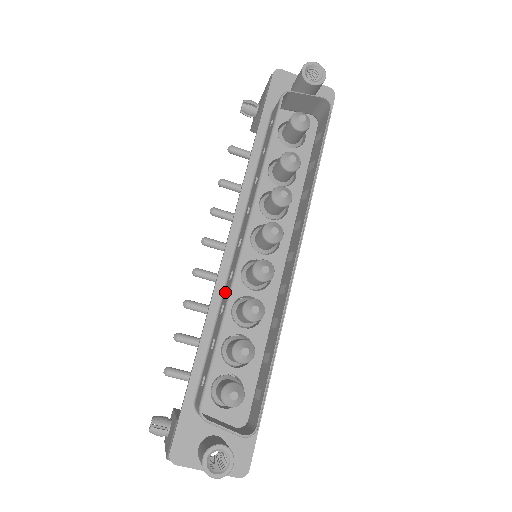
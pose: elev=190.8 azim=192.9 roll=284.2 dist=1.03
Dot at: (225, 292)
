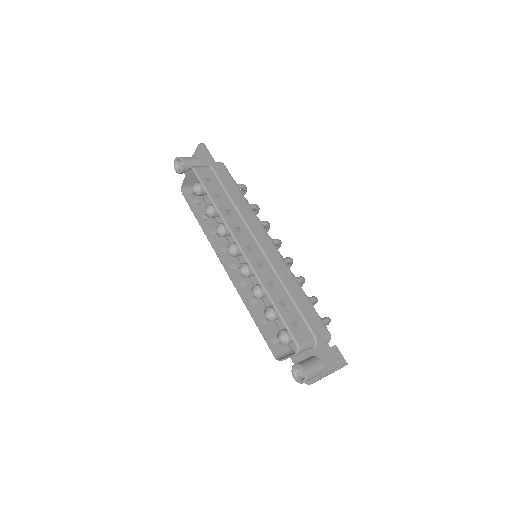
Dot at: occluded
